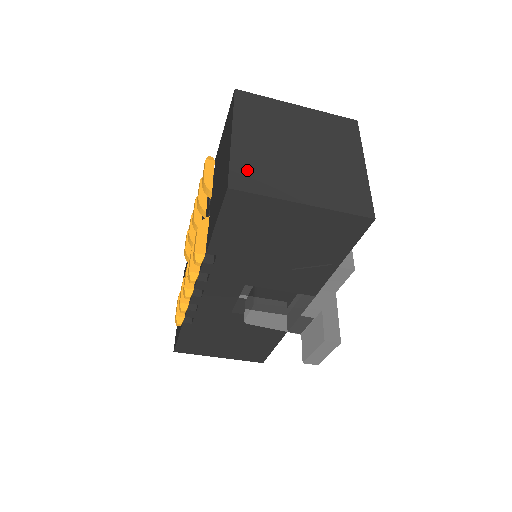
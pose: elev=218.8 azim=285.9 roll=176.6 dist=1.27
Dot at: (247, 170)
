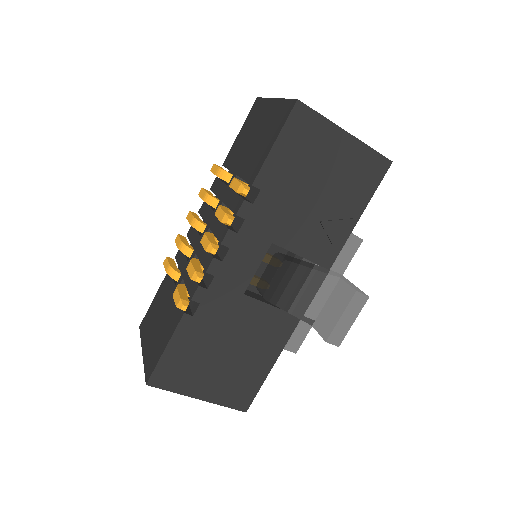
Dot at: occluded
